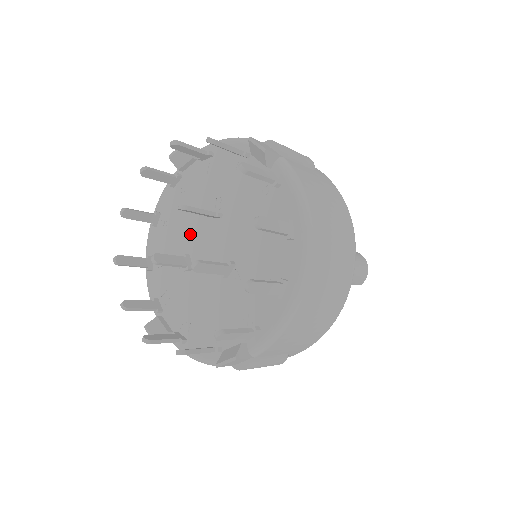
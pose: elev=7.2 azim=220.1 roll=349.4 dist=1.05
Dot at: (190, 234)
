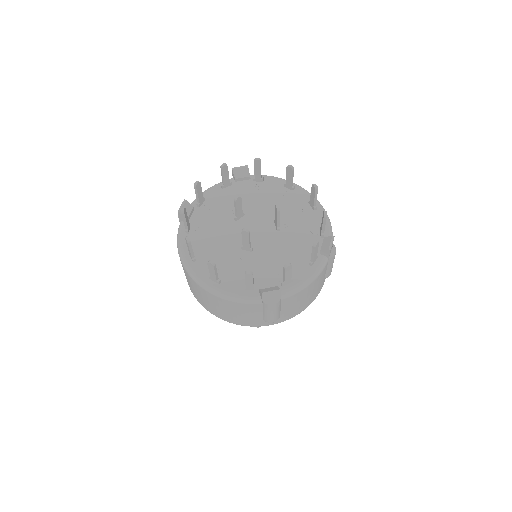
Dot at: (230, 239)
